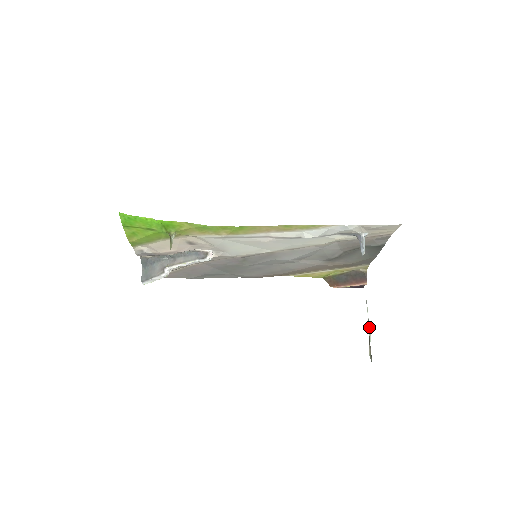
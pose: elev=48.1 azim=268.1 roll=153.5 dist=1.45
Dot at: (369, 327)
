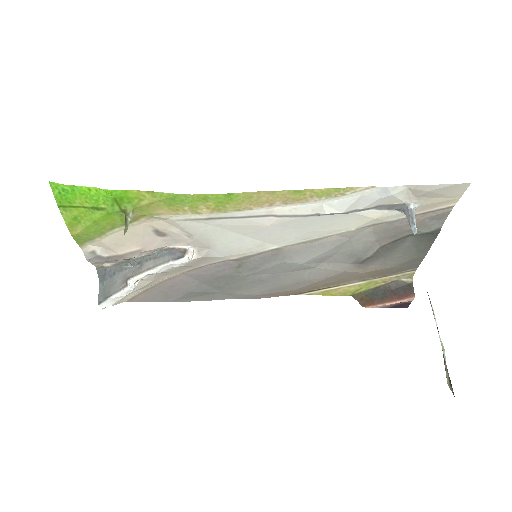
Dot at: (440, 338)
